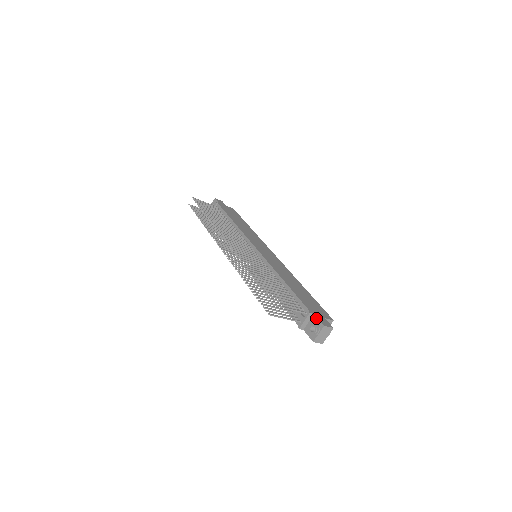
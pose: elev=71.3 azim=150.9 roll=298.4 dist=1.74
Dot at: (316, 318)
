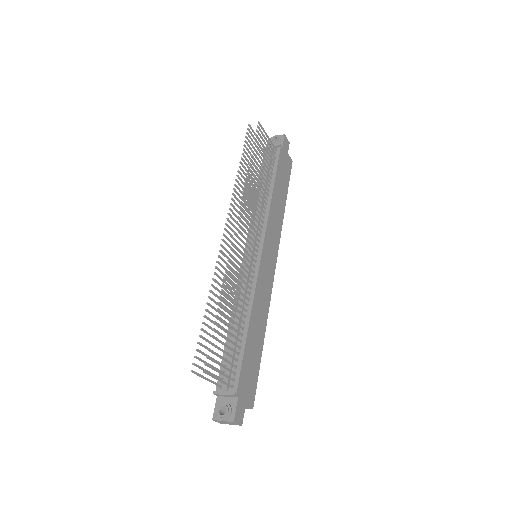
Dot at: (235, 404)
